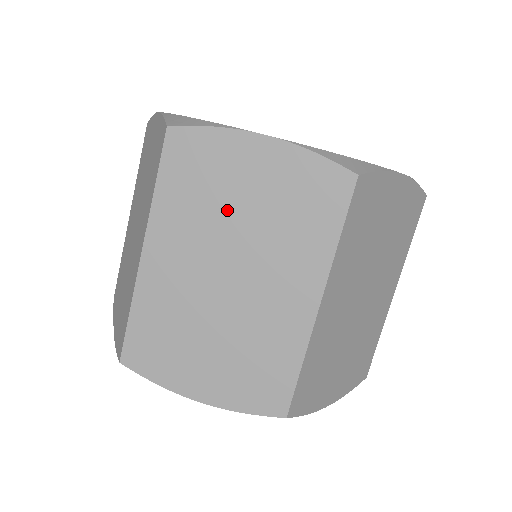
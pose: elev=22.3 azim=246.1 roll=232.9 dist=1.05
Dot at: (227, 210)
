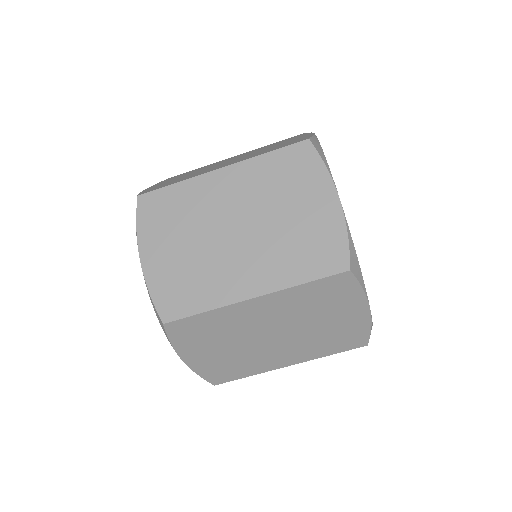
Dot at: (279, 204)
